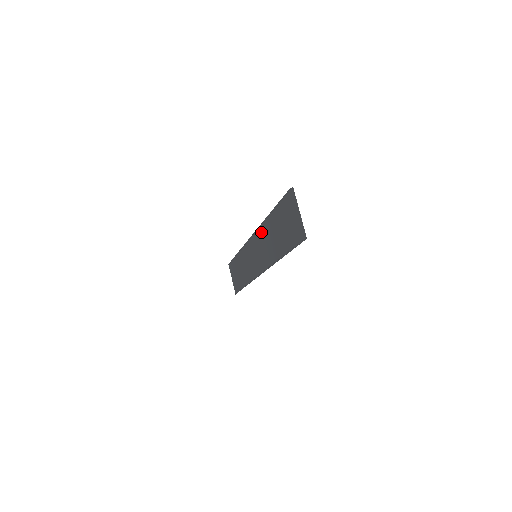
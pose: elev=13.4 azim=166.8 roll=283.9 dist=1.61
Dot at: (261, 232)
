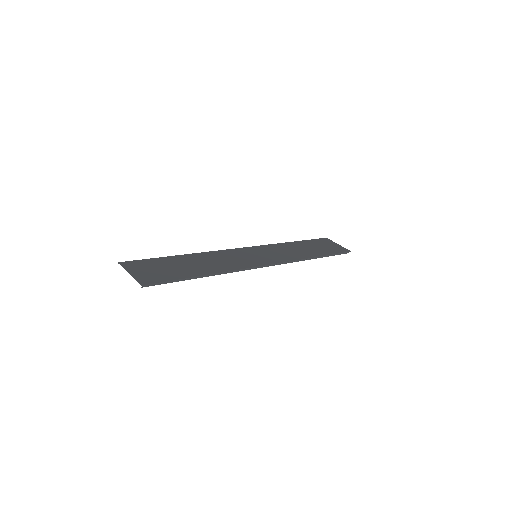
Dot at: (218, 253)
